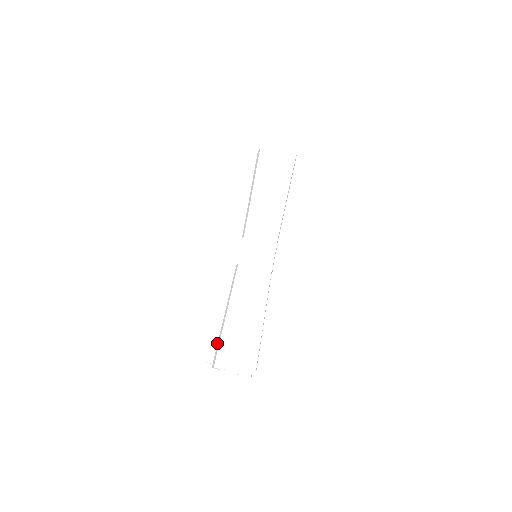
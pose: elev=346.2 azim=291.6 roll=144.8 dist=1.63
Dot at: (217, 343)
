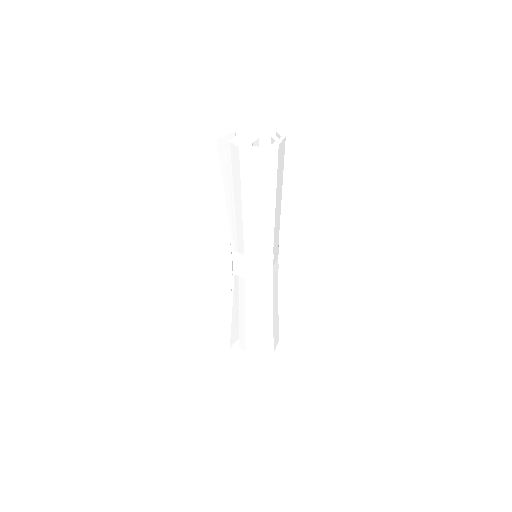
Dot at: (237, 328)
